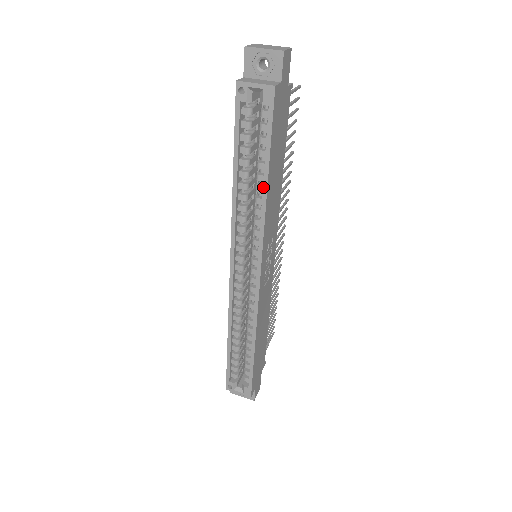
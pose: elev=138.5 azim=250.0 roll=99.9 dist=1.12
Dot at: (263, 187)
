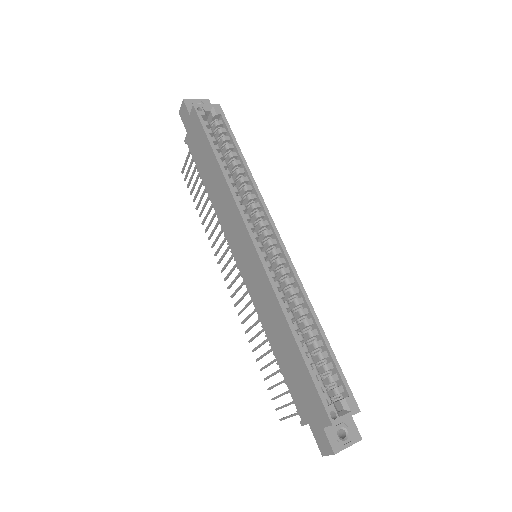
Dot at: (244, 164)
